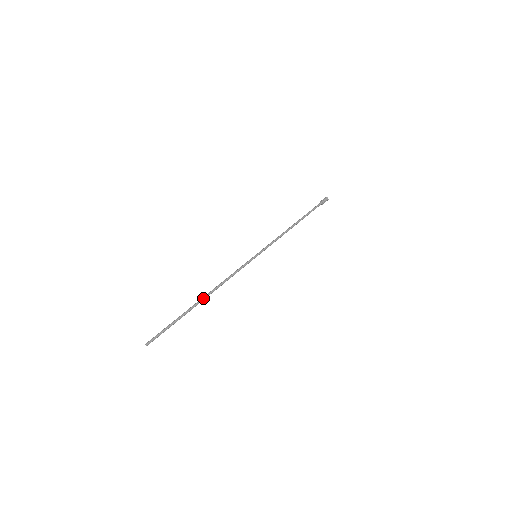
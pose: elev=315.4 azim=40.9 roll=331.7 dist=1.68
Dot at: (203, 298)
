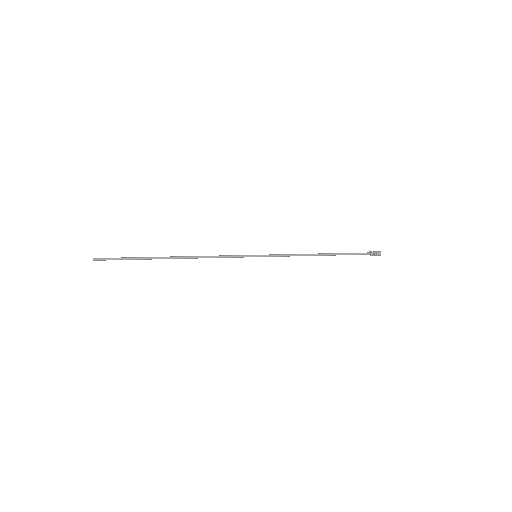
Dot at: (173, 256)
